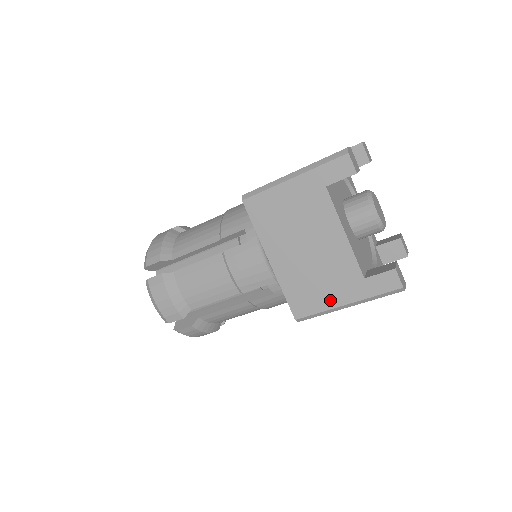
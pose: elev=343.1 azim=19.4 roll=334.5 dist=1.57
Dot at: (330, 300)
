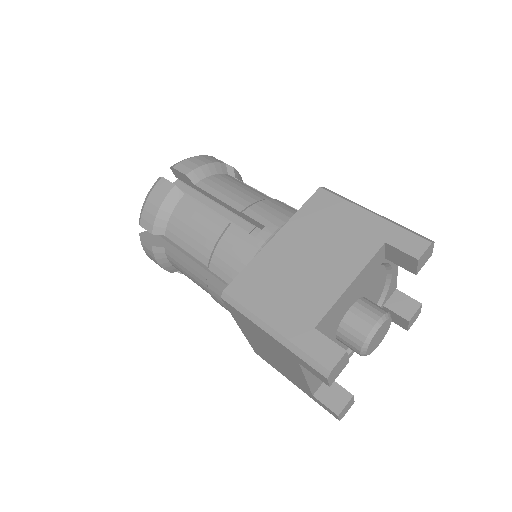
Dot at: (283, 374)
